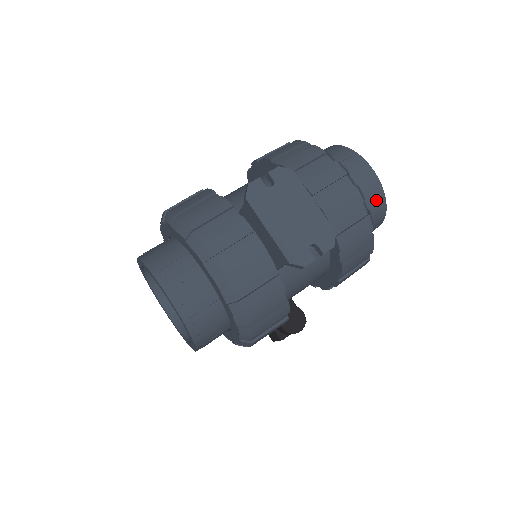
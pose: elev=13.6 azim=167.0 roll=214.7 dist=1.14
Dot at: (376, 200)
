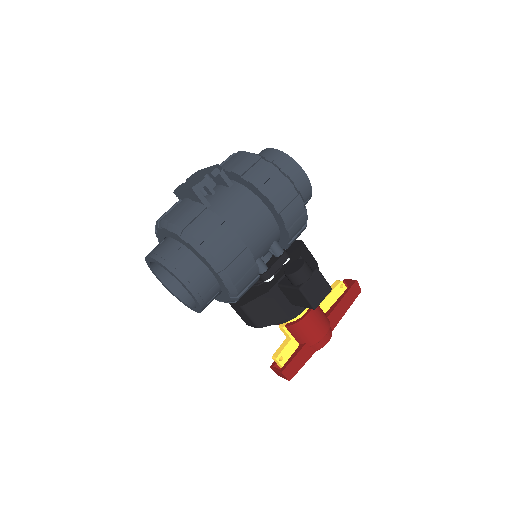
Dot at: (273, 155)
